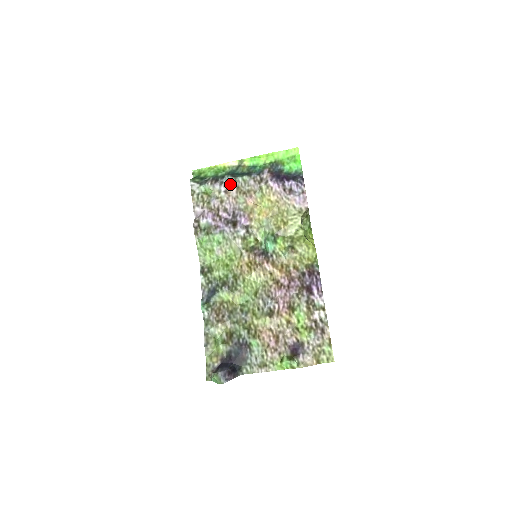
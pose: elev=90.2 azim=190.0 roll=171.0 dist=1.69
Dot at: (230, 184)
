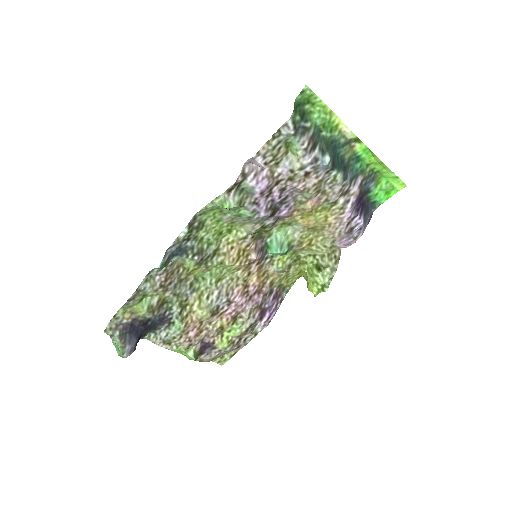
Dot at: (320, 170)
